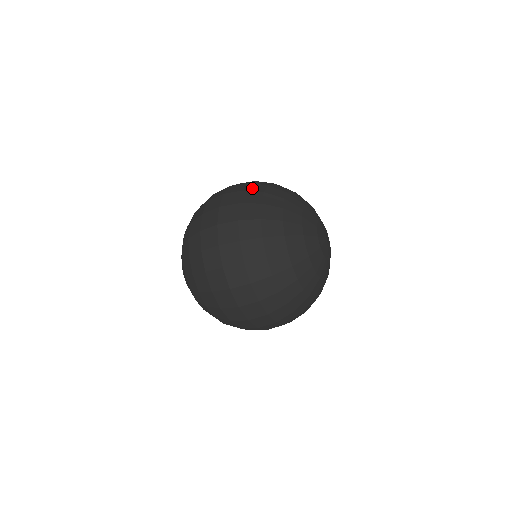
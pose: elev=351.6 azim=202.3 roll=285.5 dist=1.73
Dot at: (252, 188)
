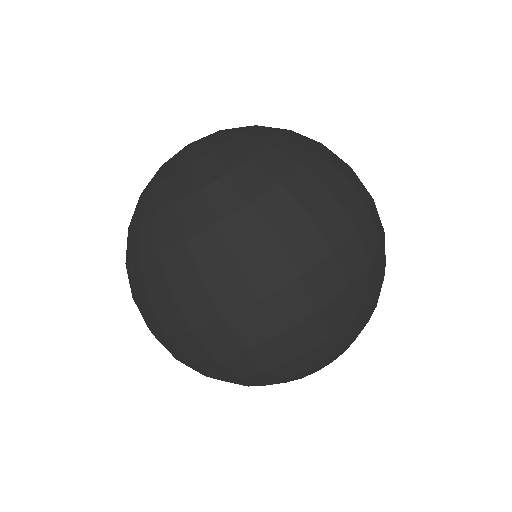
Dot at: (302, 334)
